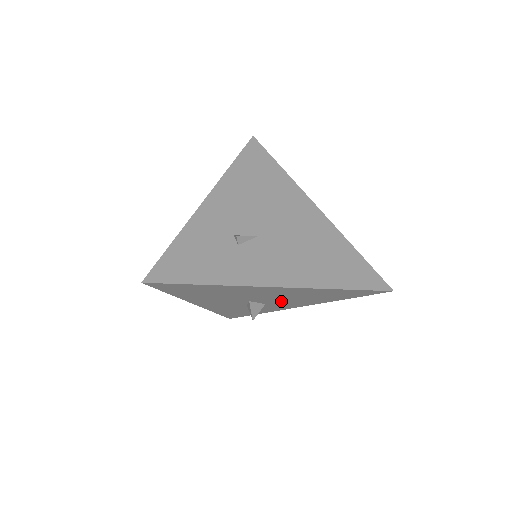
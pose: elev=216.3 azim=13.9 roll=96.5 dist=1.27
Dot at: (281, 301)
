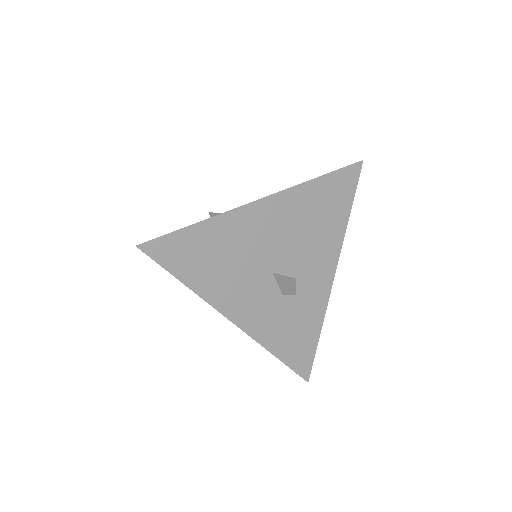
Dot at: (302, 257)
